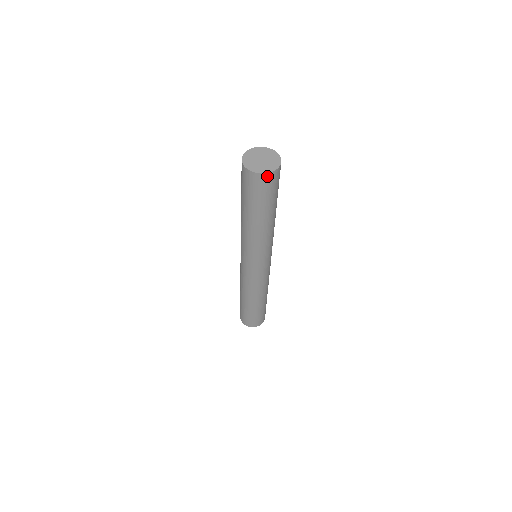
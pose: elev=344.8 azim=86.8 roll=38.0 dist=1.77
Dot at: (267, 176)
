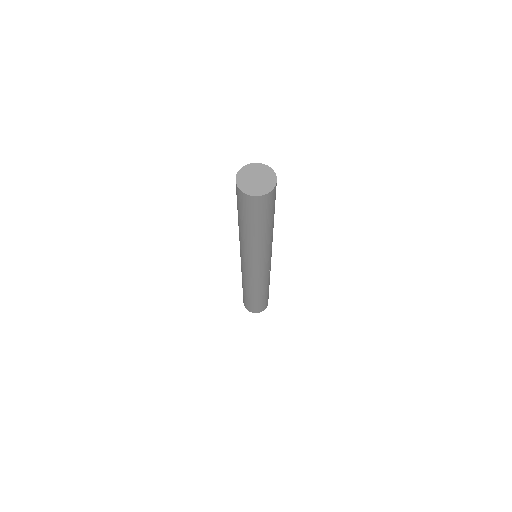
Dot at: (261, 198)
